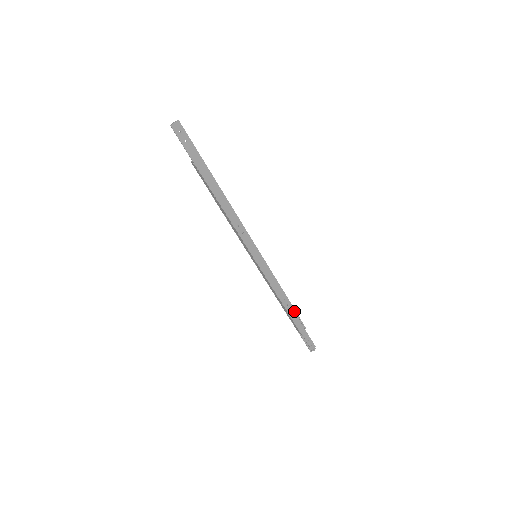
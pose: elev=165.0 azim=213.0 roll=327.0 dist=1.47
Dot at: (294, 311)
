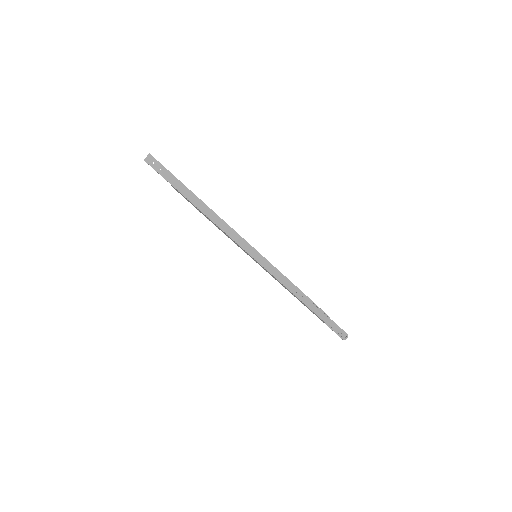
Dot at: (312, 302)
